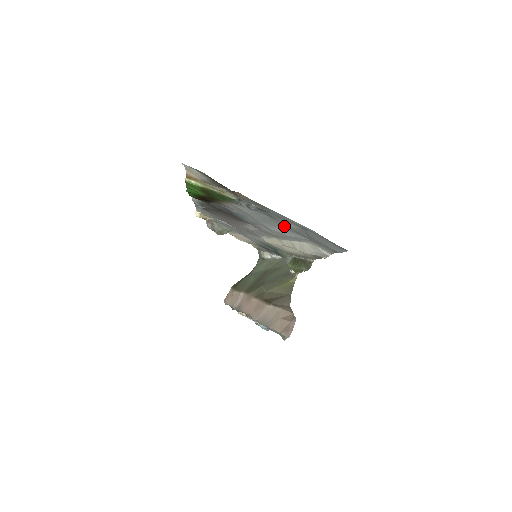
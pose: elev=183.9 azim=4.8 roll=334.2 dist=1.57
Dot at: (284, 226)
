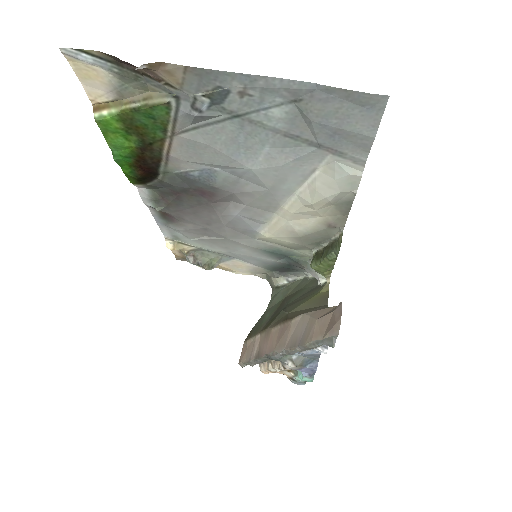
Dot at: (267, 134)
